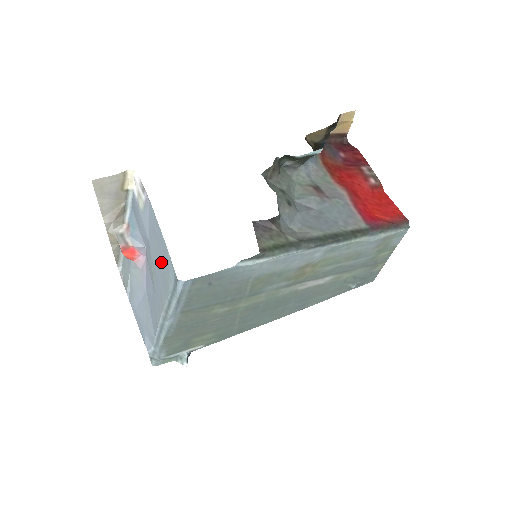
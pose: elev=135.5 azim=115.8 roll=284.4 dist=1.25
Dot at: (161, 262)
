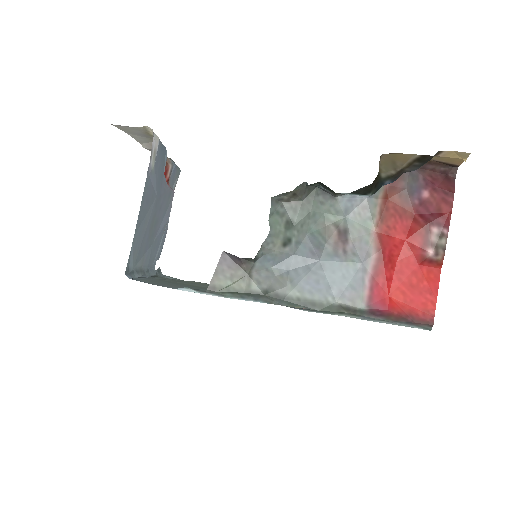
Dot at: (141, 235)
